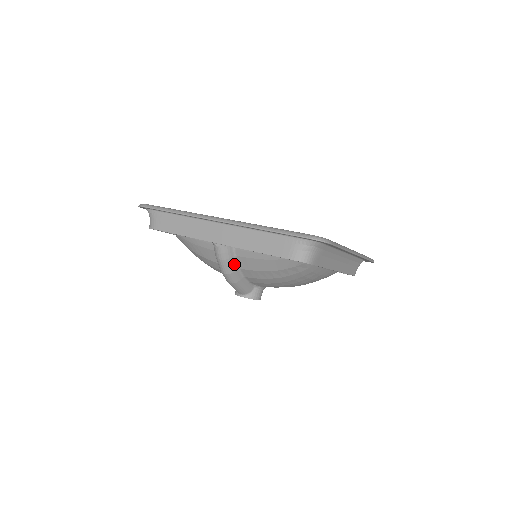
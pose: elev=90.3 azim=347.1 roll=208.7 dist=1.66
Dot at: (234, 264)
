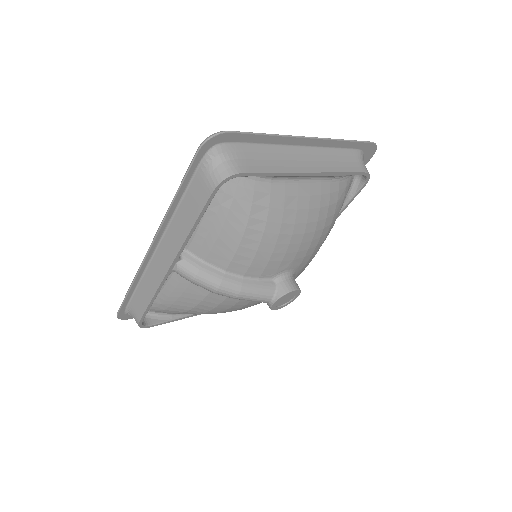
Dot at: (213, 271)
